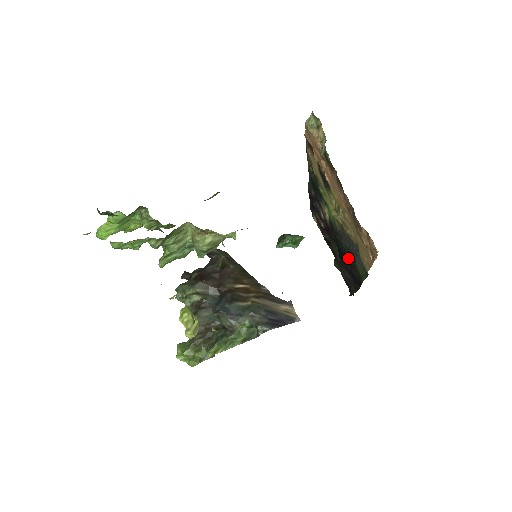
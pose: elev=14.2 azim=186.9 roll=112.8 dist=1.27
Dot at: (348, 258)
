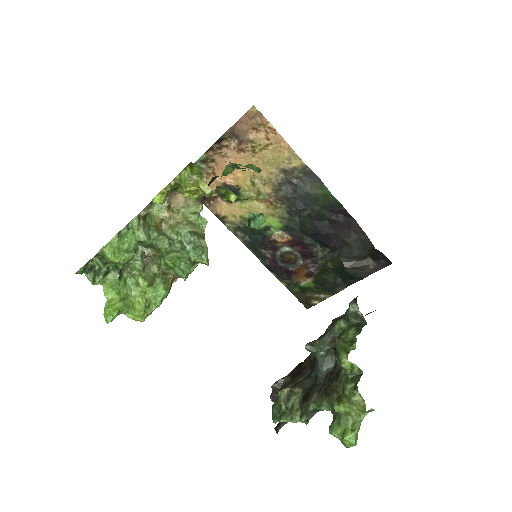
Dot at: (313, 212)
